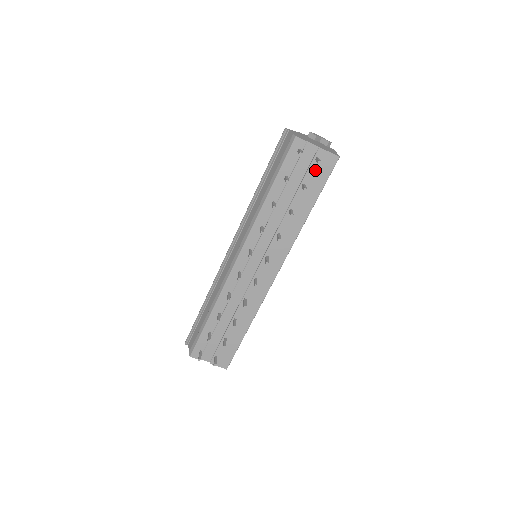
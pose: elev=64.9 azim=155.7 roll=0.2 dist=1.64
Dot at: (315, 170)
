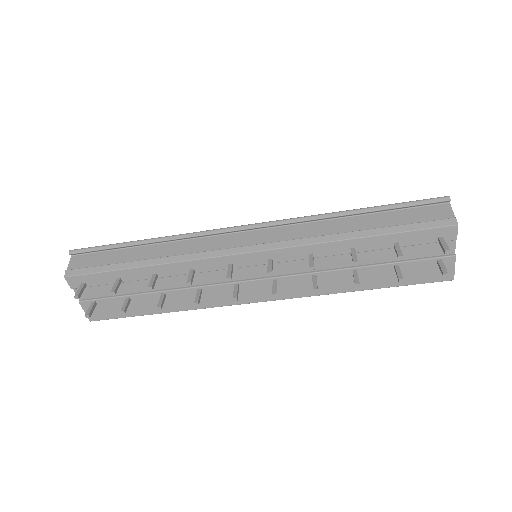
Dot at: (423, 267)
